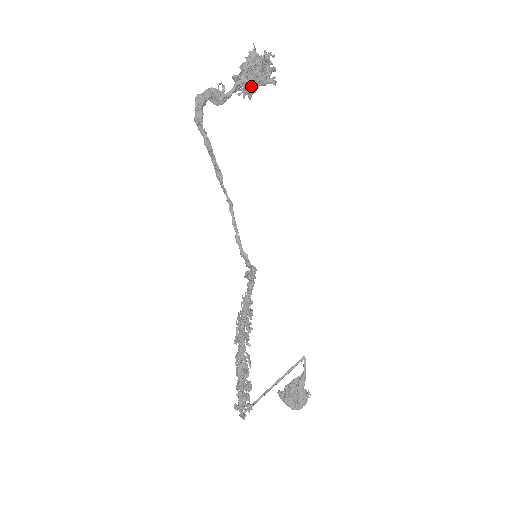
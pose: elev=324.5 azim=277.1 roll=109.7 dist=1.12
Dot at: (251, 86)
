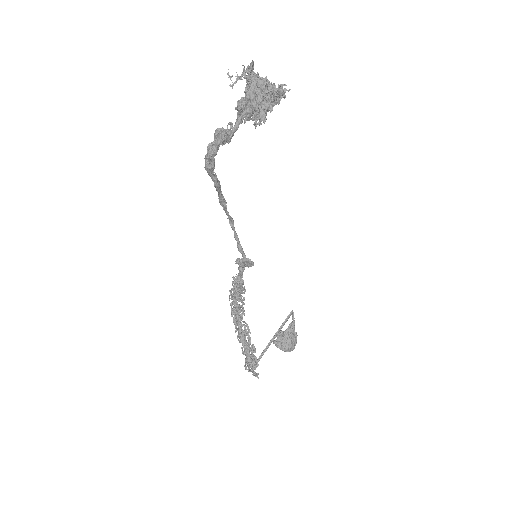
Dot at: (256, 114)
